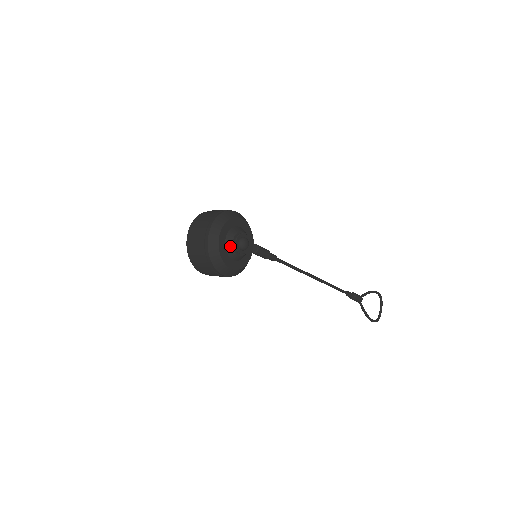
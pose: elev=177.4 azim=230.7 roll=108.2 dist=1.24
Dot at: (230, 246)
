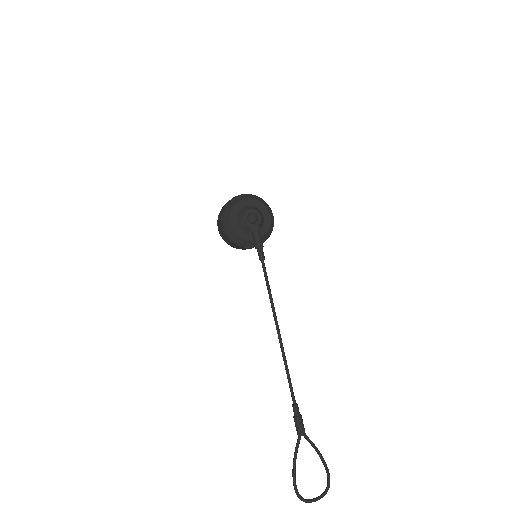
Dot at: (244, 210)
